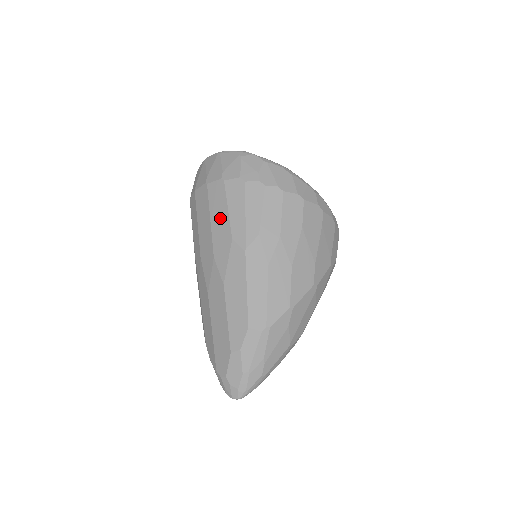
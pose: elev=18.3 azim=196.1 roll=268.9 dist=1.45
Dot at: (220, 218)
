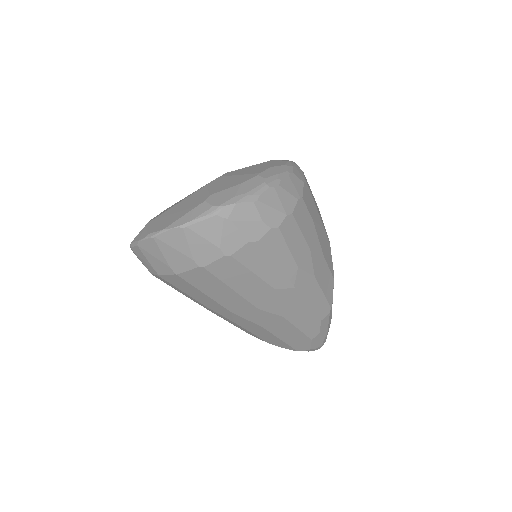
Dot at: (247, 284)
